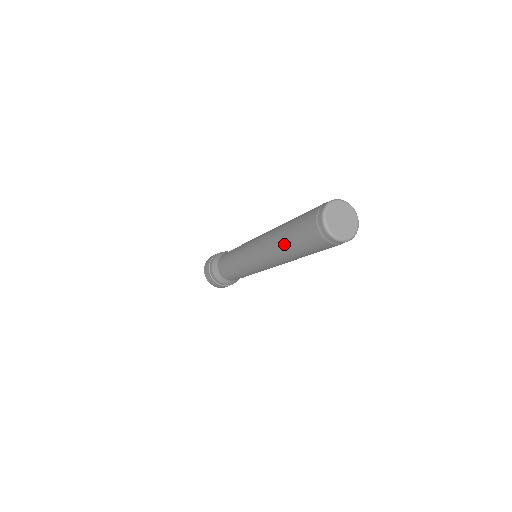
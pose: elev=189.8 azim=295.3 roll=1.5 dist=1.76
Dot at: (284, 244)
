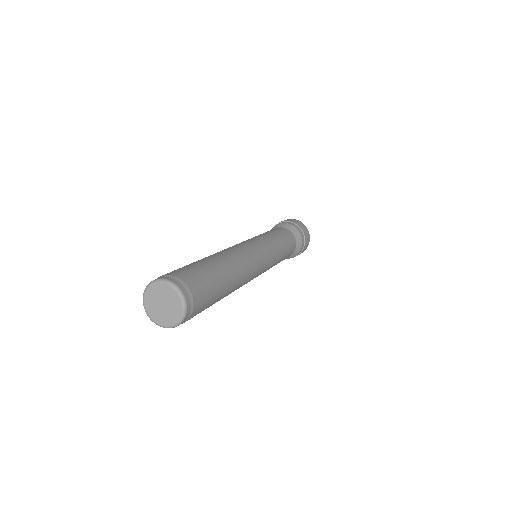
Dot at: occluded
